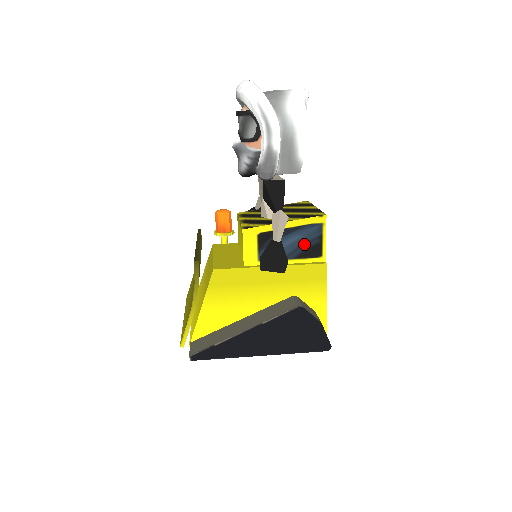
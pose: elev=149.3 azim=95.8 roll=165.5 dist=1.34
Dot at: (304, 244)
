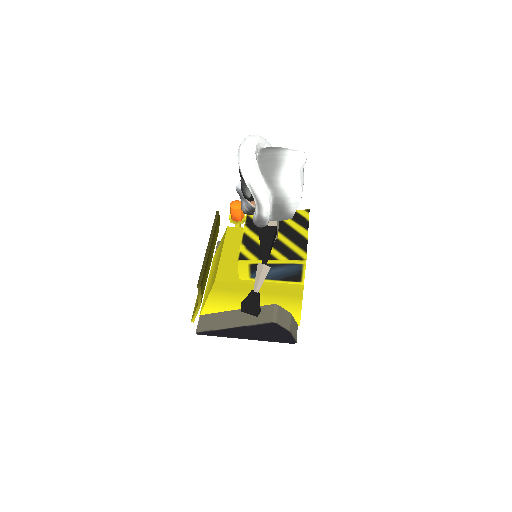
Dot at: (287, 274)
